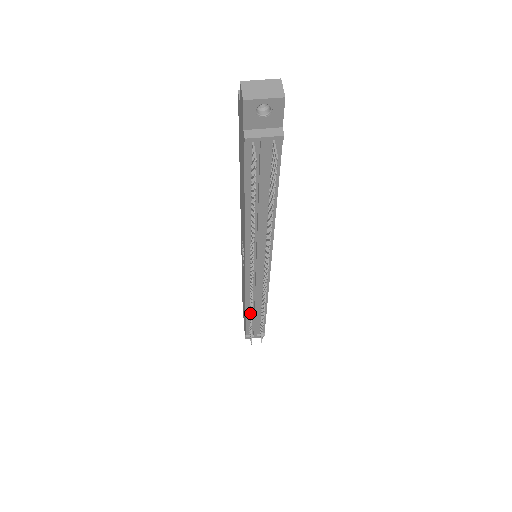
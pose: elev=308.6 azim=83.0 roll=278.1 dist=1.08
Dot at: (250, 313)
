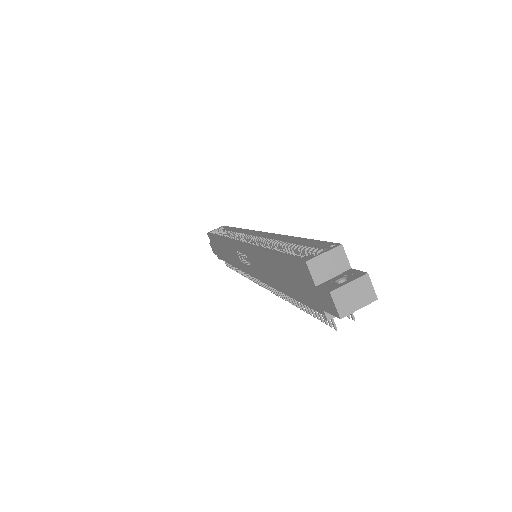
Dot at: occluded
